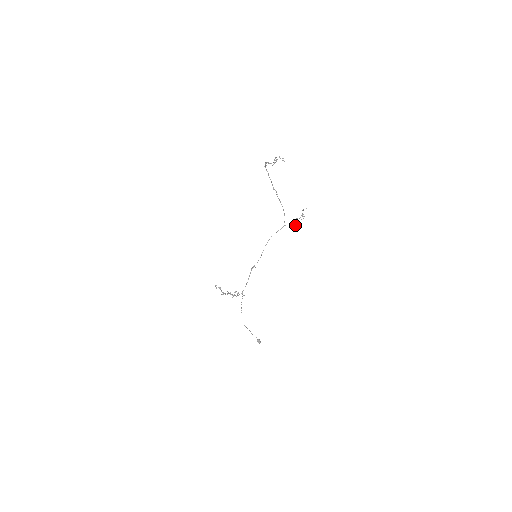
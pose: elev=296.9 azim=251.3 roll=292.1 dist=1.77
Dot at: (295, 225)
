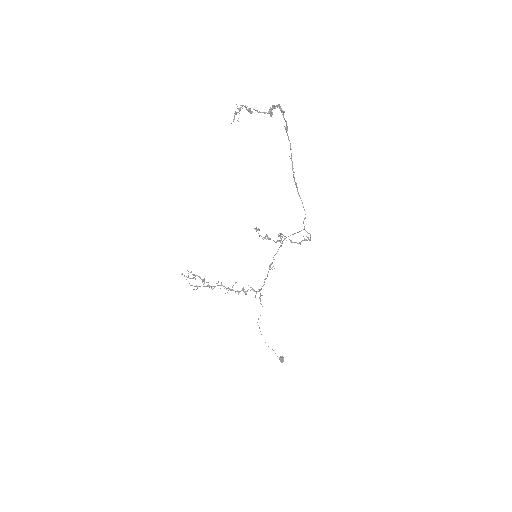
Dot at: occluded
